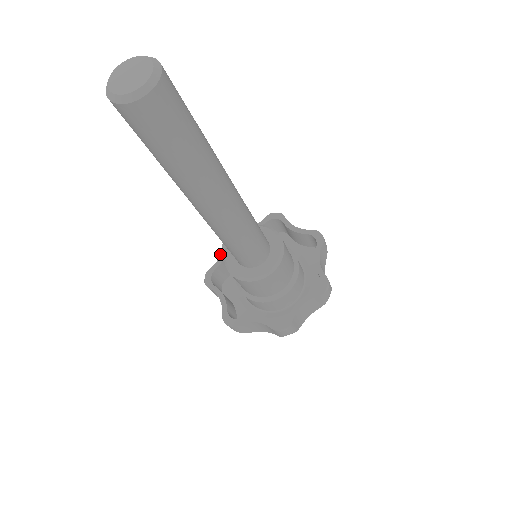
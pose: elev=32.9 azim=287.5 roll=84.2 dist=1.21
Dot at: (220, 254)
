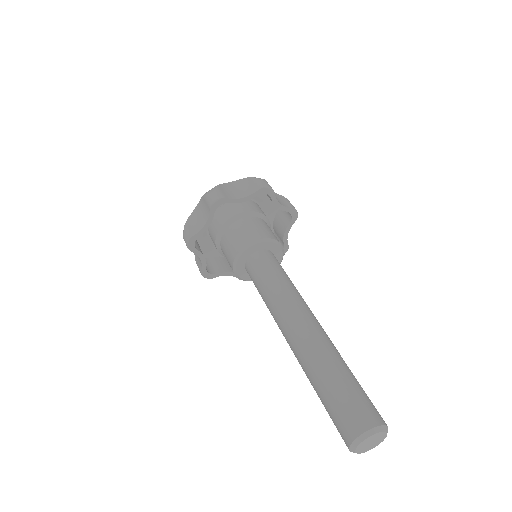
Dot at: (206, 222)
